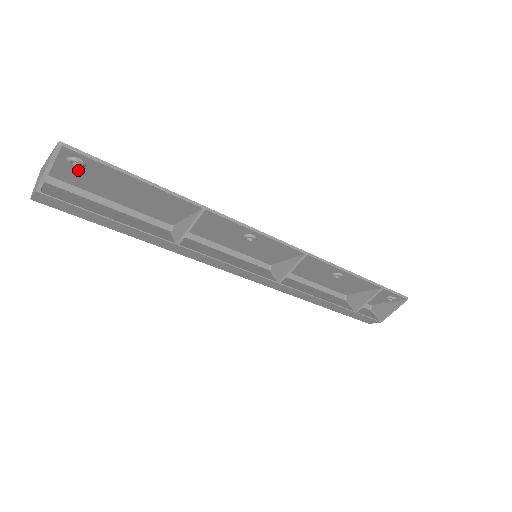
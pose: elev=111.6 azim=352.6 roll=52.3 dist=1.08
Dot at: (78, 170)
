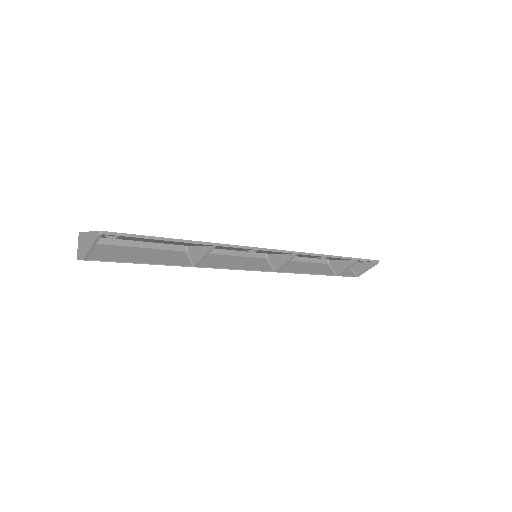
Dot at: occluded
